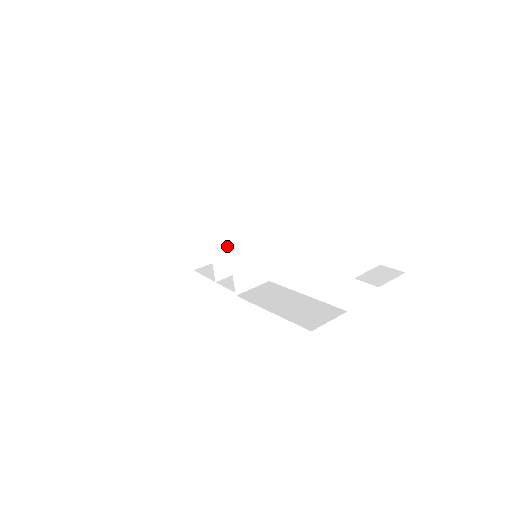
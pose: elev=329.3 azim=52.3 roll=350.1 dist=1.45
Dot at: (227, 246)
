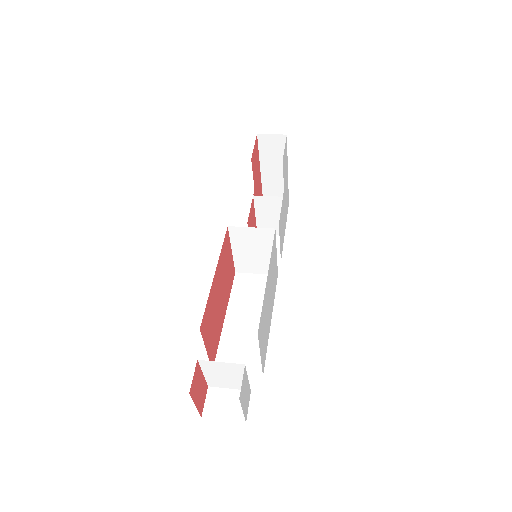
Dot at: (276, 211)
